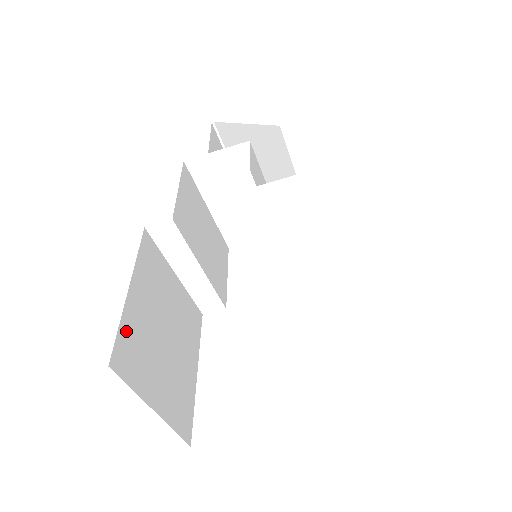
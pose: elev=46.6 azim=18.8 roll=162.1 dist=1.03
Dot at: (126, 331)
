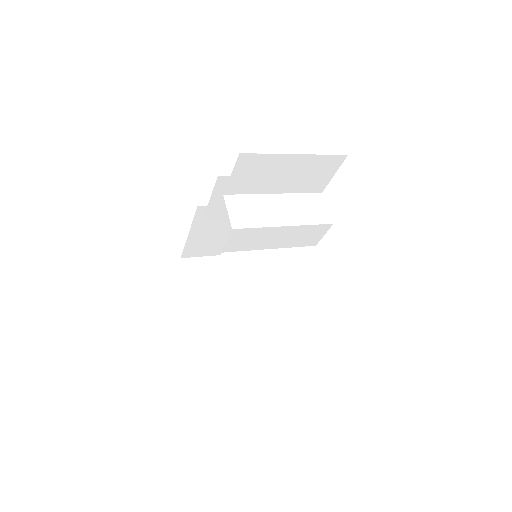
Dot at: (190, 246)
